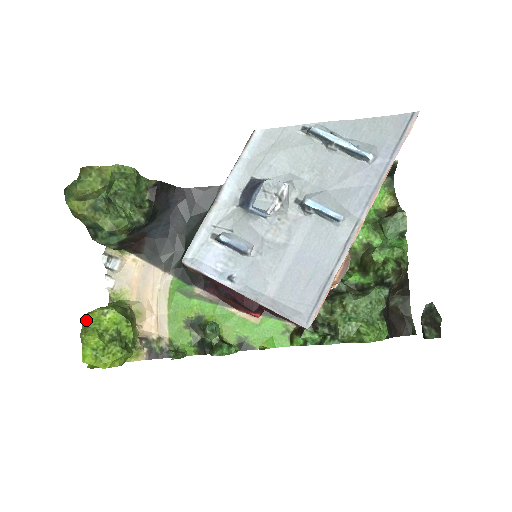
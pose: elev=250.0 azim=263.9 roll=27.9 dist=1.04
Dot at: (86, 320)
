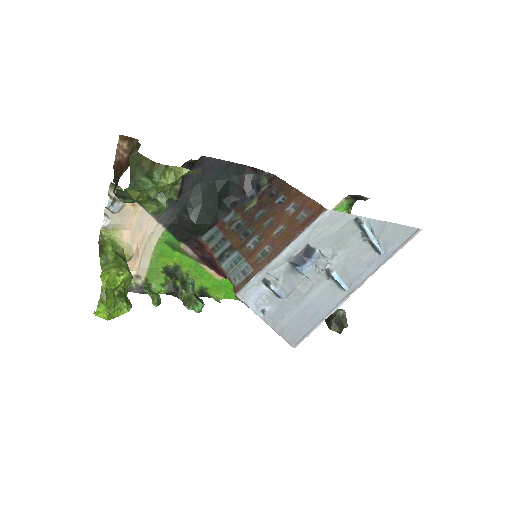
Dot at: (107, 283)
